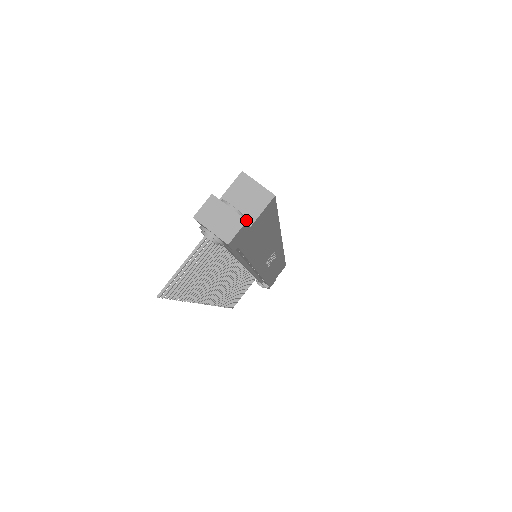
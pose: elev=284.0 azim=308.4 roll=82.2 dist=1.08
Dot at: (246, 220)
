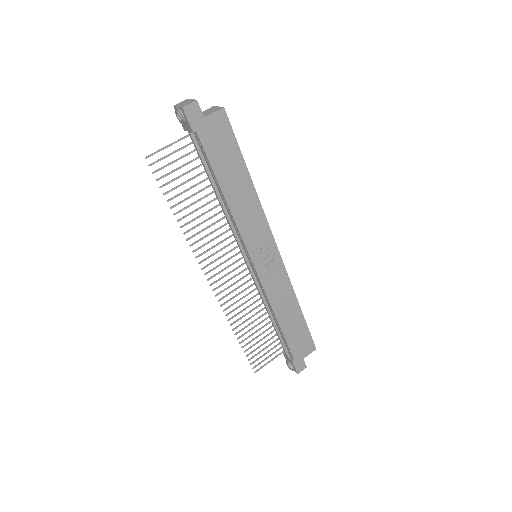
Dot at: occluded
